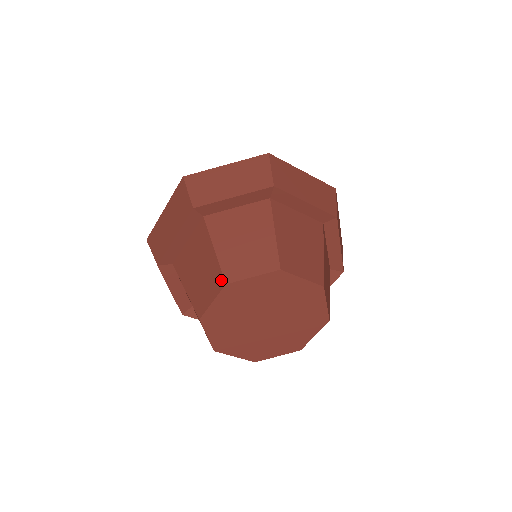
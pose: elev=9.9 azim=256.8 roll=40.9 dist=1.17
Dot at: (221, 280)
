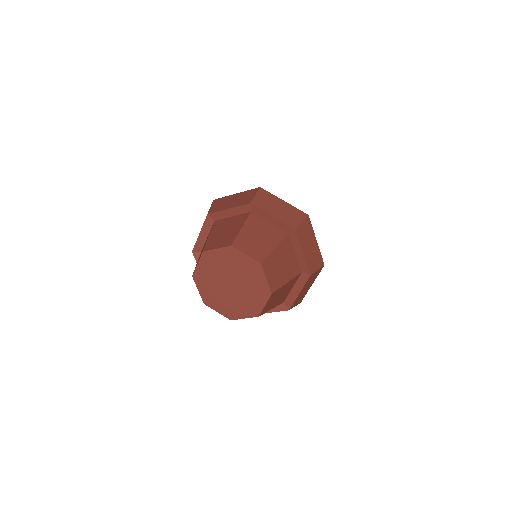
Dot at: occluded
